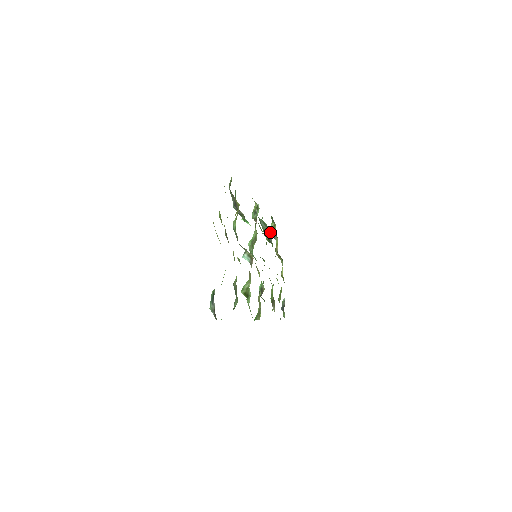
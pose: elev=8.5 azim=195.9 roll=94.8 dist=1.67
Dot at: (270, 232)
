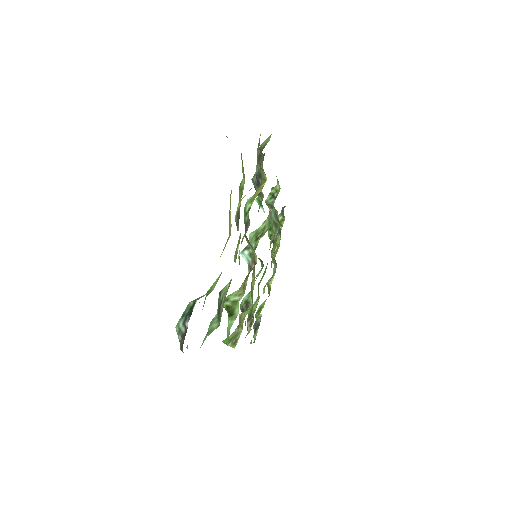
Dot at: (278, 227)
